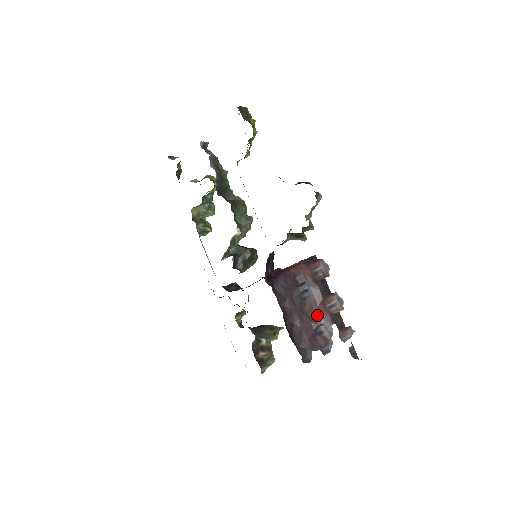
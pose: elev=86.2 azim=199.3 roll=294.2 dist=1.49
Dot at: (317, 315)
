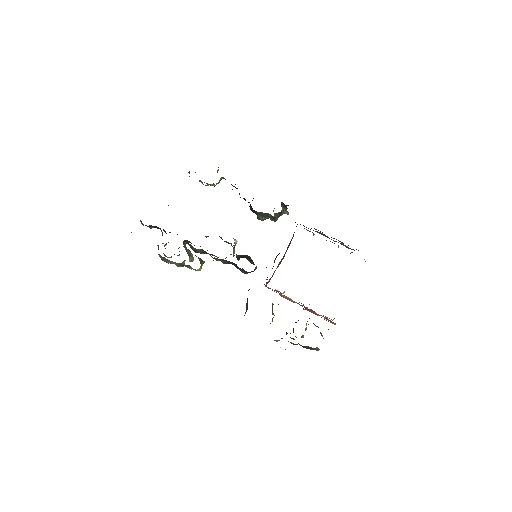
Dot at: (335, 241)
